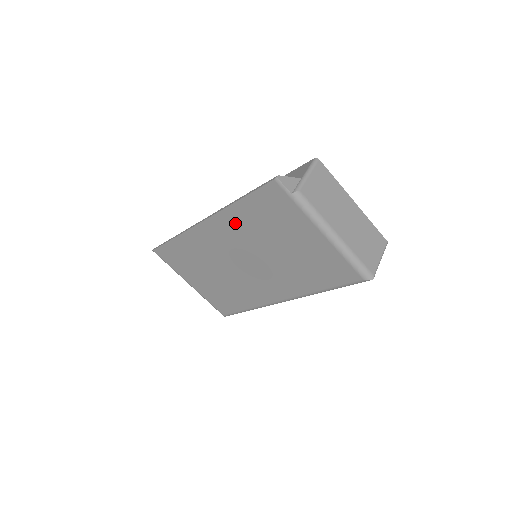
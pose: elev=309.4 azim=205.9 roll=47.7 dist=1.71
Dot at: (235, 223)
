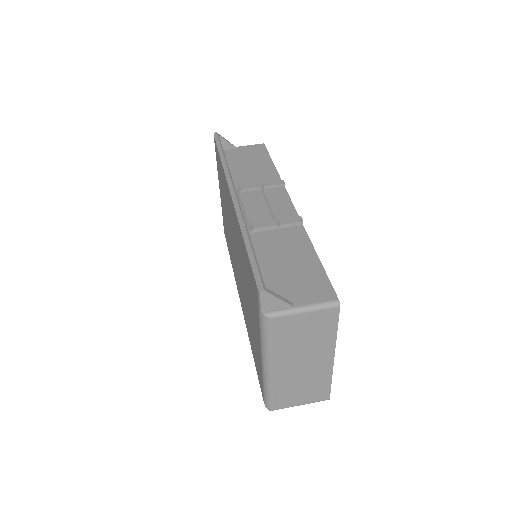
Dot at: (239, 237)
